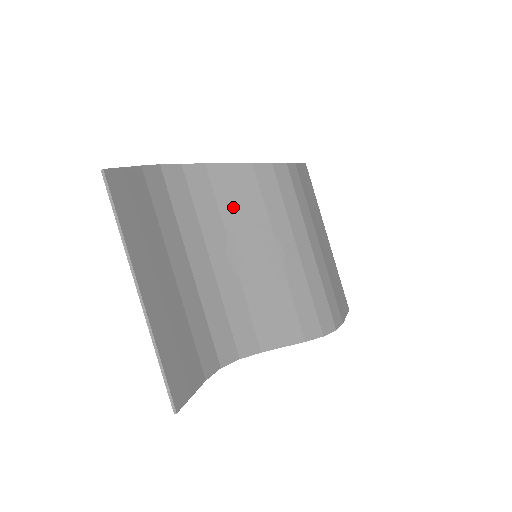
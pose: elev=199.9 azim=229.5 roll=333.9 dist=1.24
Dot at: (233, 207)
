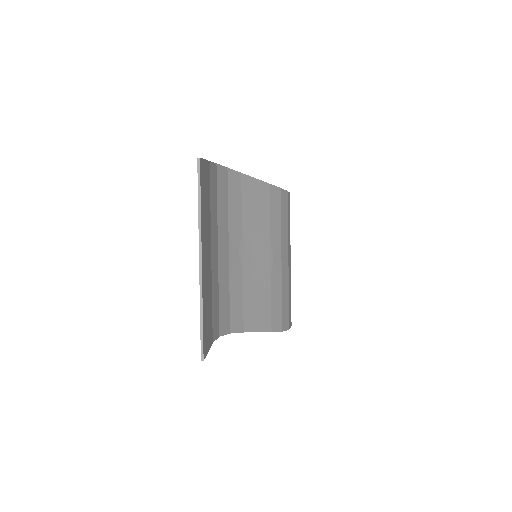
Dot at: (251, 213)
